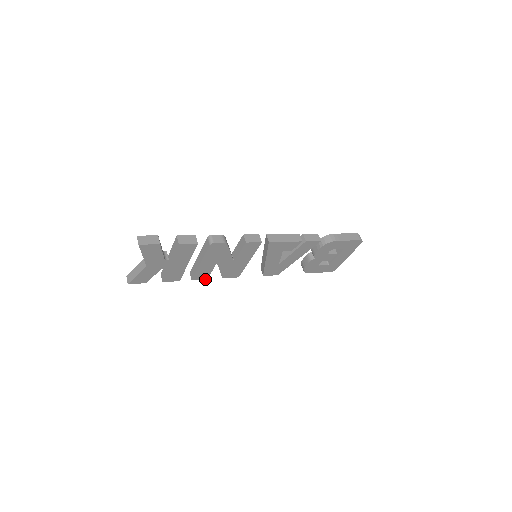
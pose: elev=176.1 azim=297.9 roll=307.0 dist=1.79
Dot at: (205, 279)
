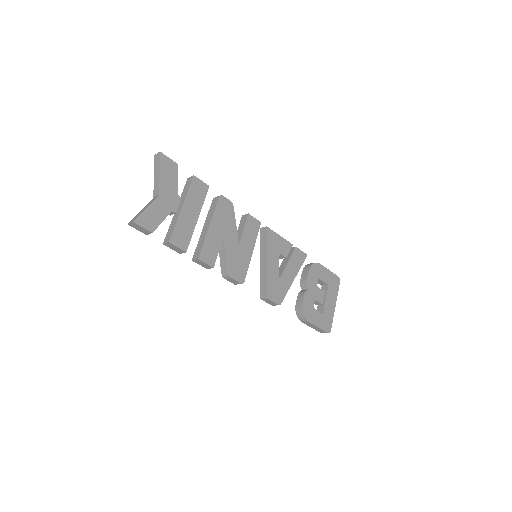
Dot at: (211, 266)
